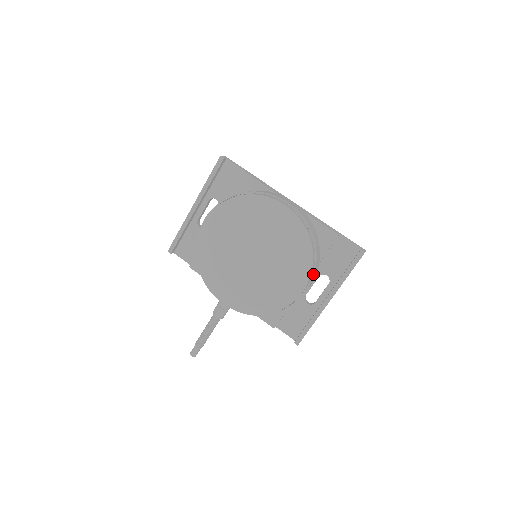
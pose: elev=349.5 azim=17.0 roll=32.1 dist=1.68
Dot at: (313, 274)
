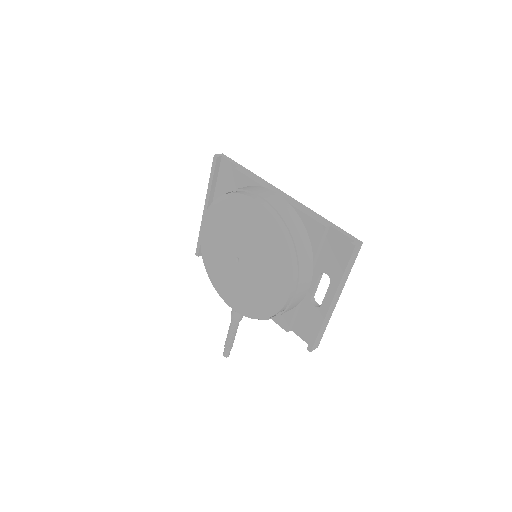
Dot at: (298, 275)
